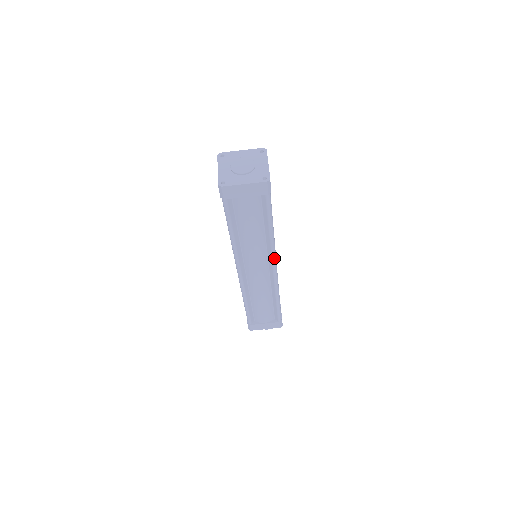
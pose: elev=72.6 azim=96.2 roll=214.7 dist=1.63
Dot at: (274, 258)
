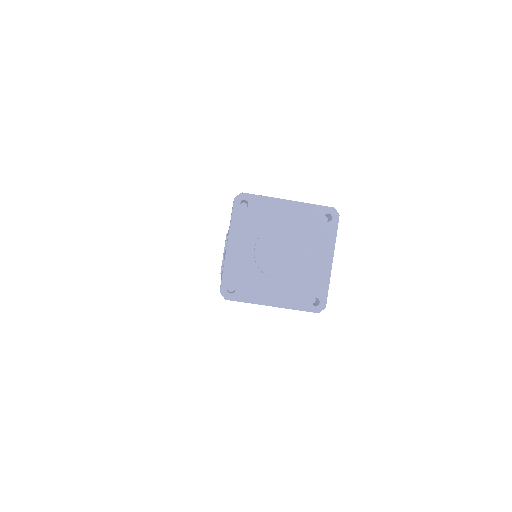
Dot at: occluded
